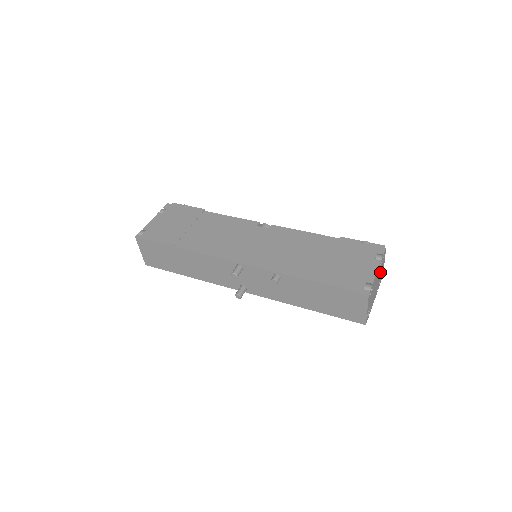
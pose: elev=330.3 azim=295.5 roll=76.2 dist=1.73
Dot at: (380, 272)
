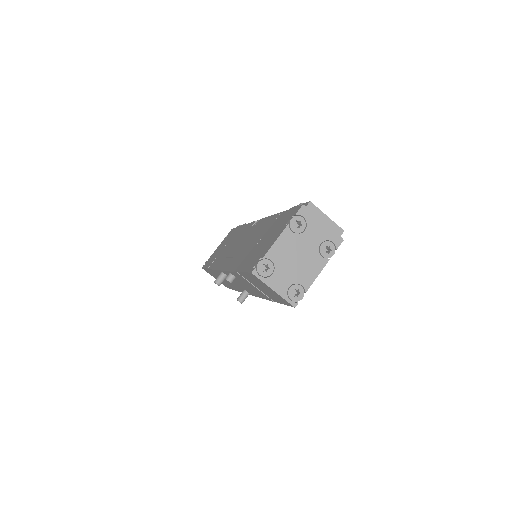
Dot at: (310, 236)
